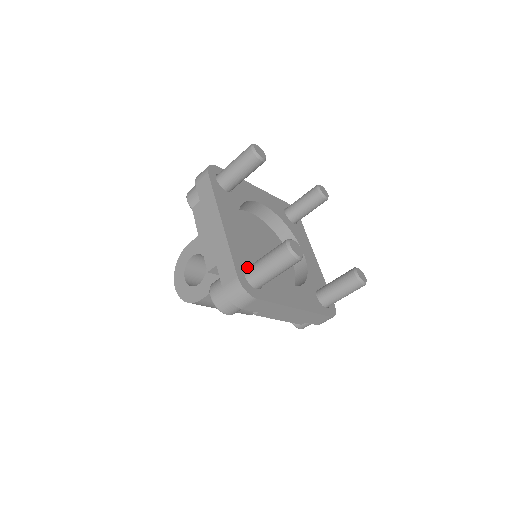
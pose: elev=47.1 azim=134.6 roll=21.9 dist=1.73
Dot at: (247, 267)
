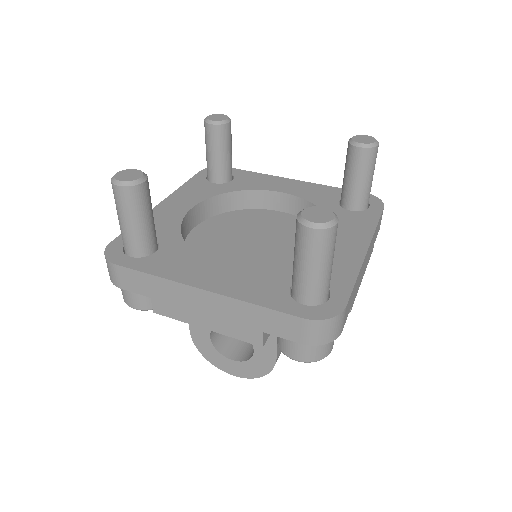
Dot at: (289, 291)
